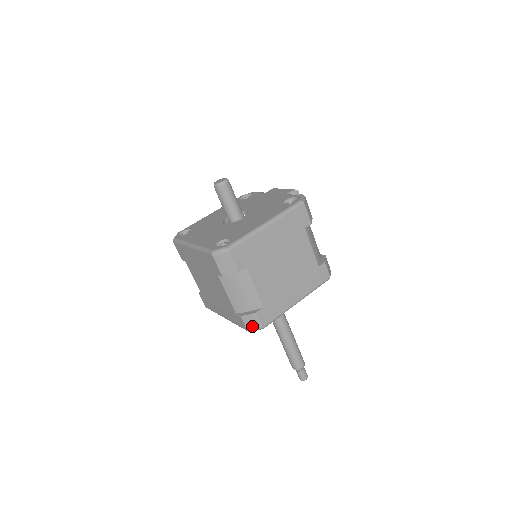
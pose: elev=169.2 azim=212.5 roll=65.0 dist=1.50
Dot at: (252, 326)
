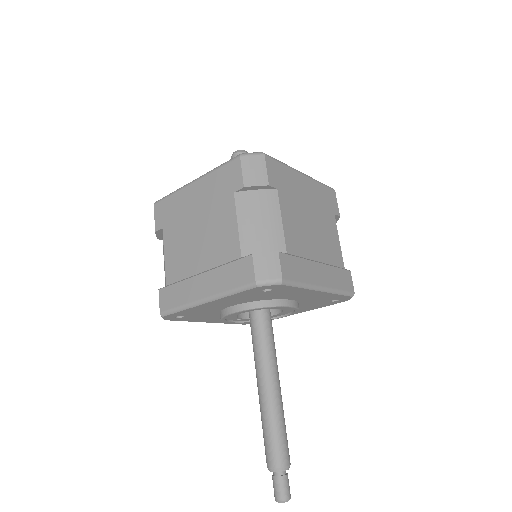
Dot at: (266, 273)
